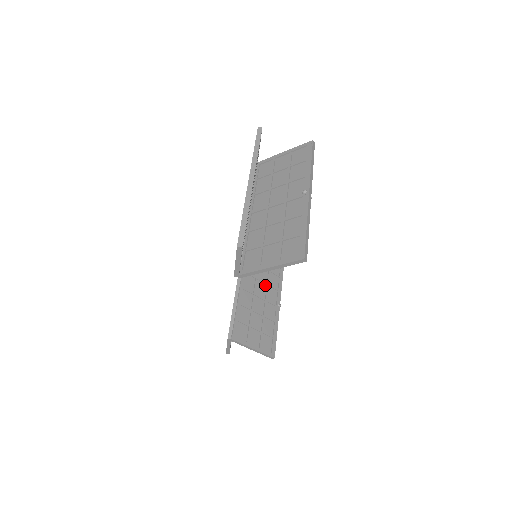
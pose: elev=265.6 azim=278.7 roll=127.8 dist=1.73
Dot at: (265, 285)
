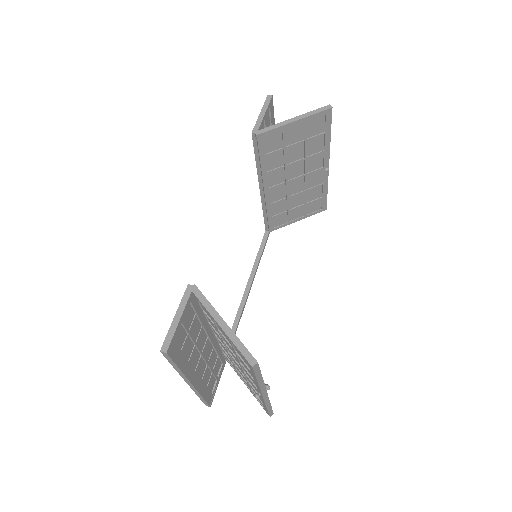
Dot at: occluded
